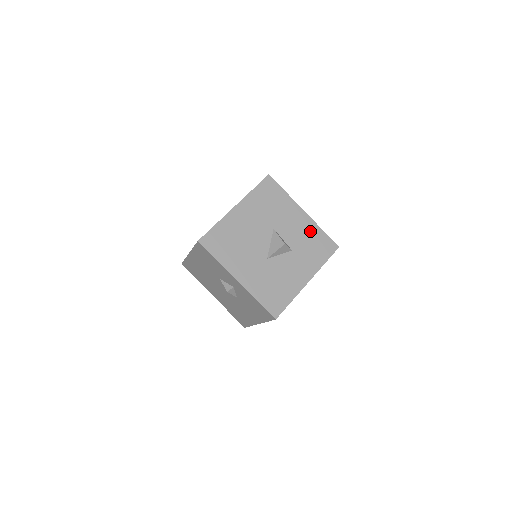
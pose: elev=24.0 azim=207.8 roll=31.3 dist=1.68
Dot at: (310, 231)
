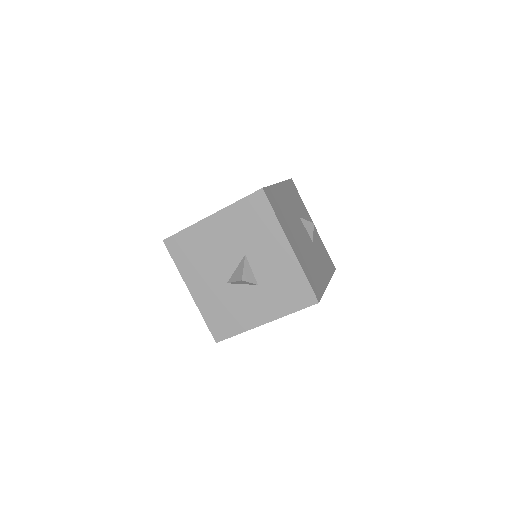
Dot at: (289, 272)
